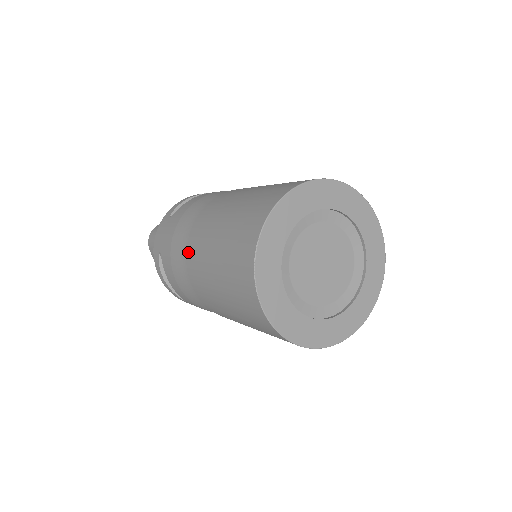
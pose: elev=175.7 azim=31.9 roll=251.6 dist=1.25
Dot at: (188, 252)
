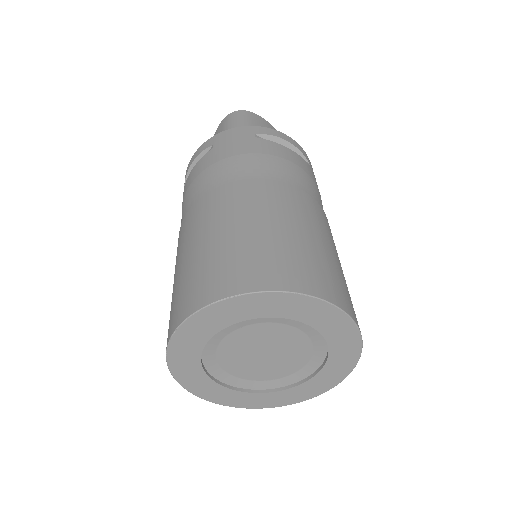
Dot at: (216, 191)
